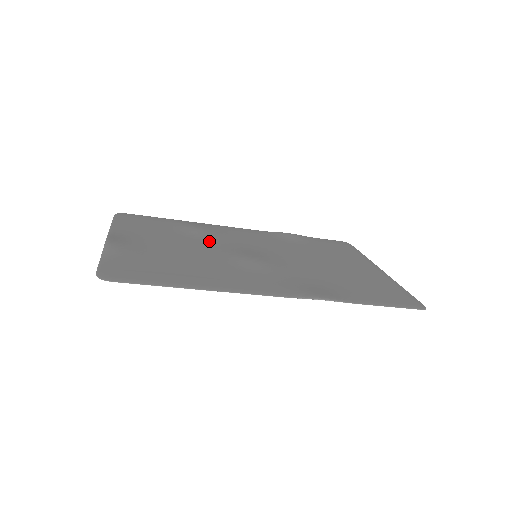
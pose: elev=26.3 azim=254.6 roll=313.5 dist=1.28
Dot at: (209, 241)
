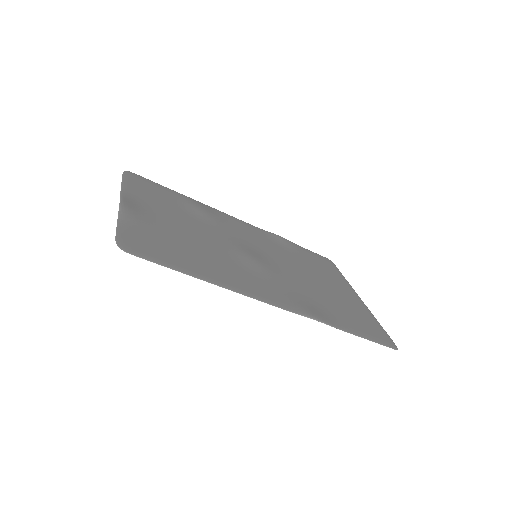
Dot at: (214, 228)
